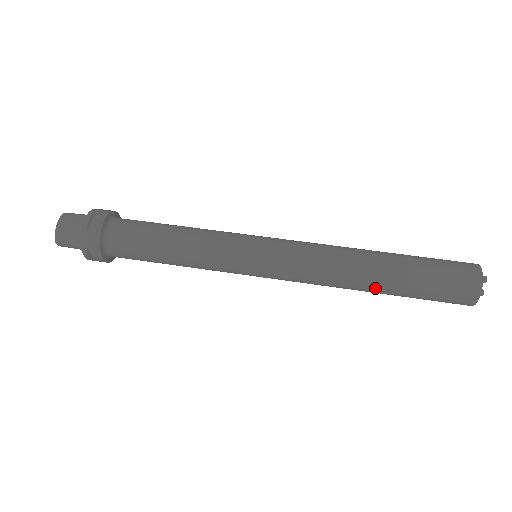
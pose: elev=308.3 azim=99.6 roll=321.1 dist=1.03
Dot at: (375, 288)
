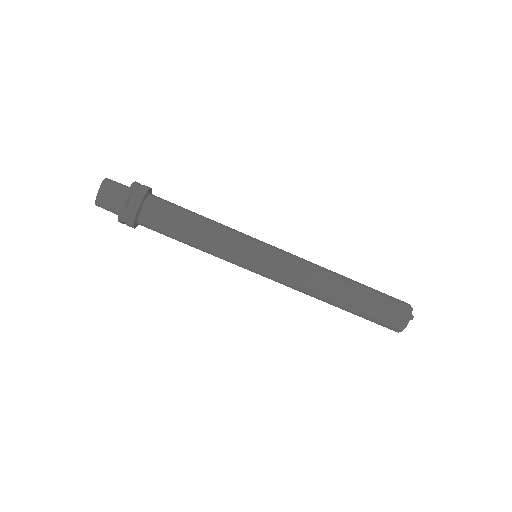
Dot at: occluded
